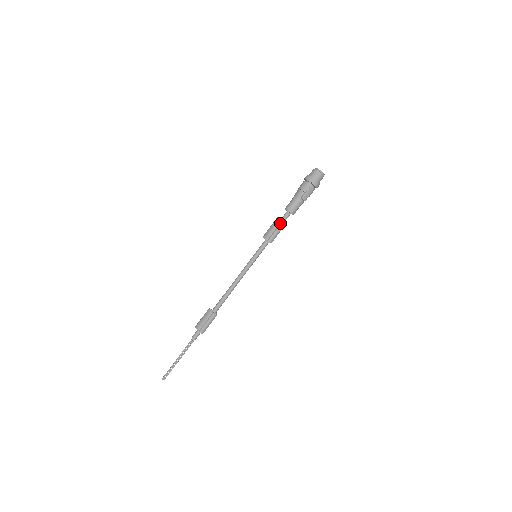
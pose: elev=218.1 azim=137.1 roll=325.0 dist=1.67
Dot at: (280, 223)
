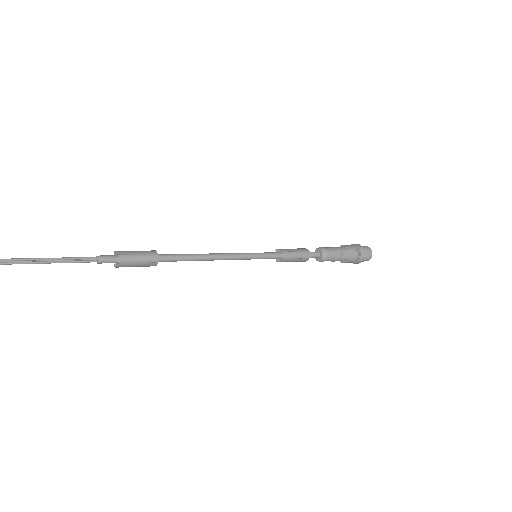
Dot at: (306, 250)
